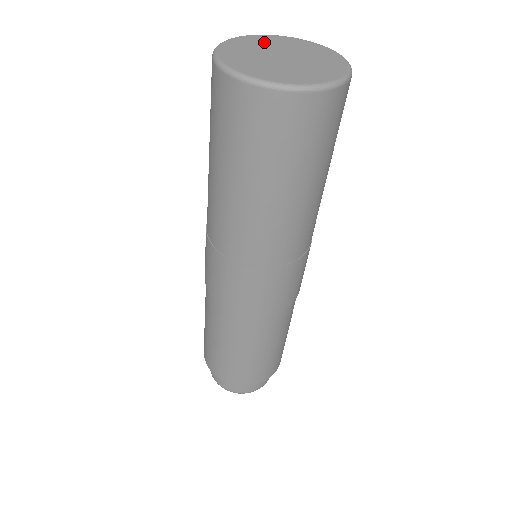
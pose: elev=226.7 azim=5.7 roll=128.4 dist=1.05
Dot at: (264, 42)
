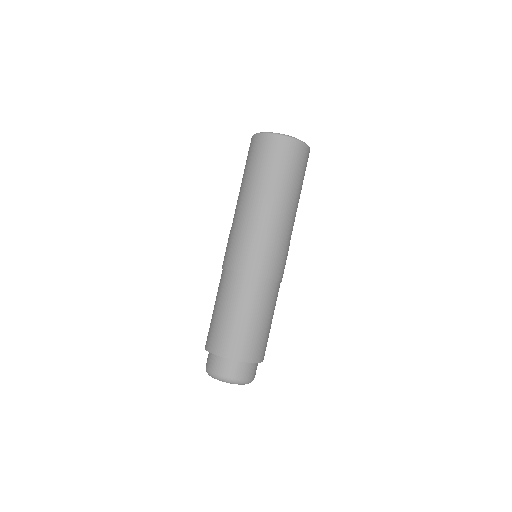
Dot at: occluded
